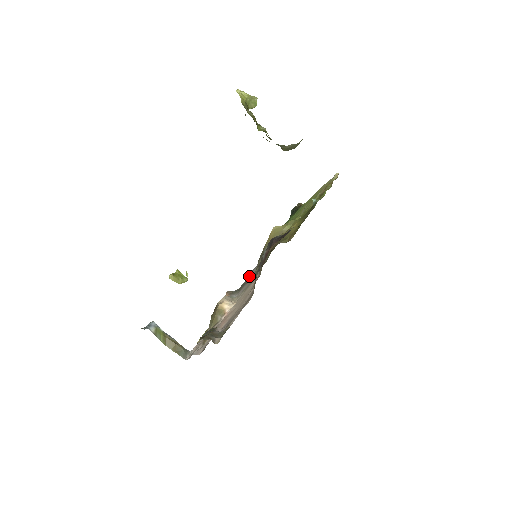
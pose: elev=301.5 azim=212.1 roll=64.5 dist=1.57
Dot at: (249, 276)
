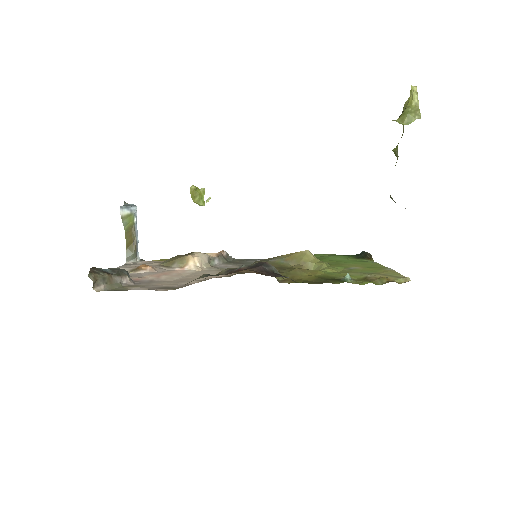
Dot at: (254, 260)
